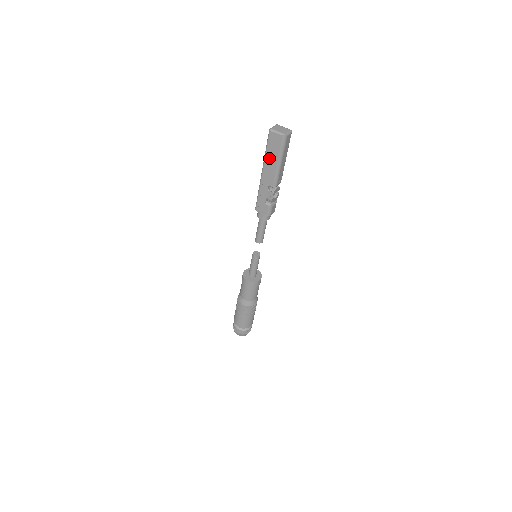
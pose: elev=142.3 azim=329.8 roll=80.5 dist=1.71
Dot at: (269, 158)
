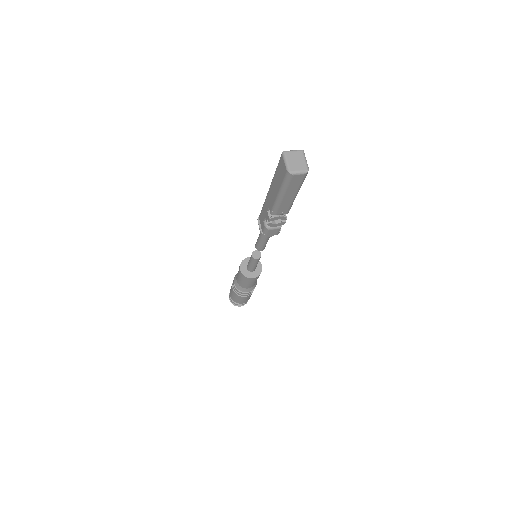
Dot at: (275, 181)
